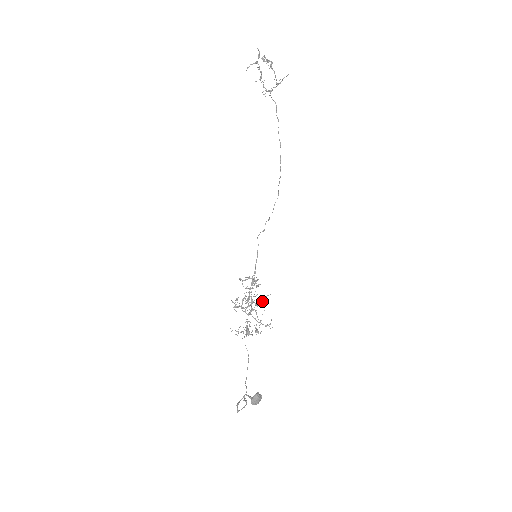
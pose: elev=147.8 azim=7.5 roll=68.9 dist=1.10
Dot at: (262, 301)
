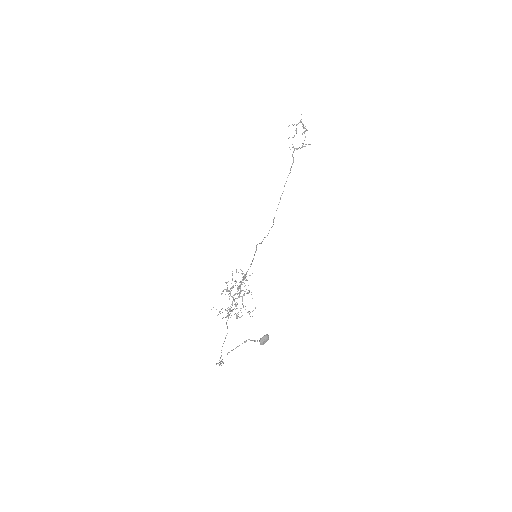
Dot at: occluded
